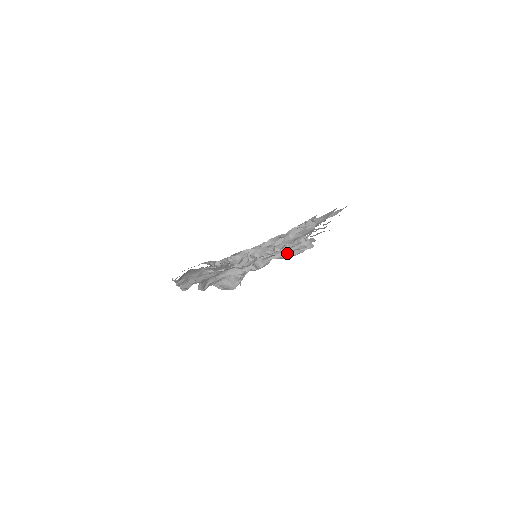
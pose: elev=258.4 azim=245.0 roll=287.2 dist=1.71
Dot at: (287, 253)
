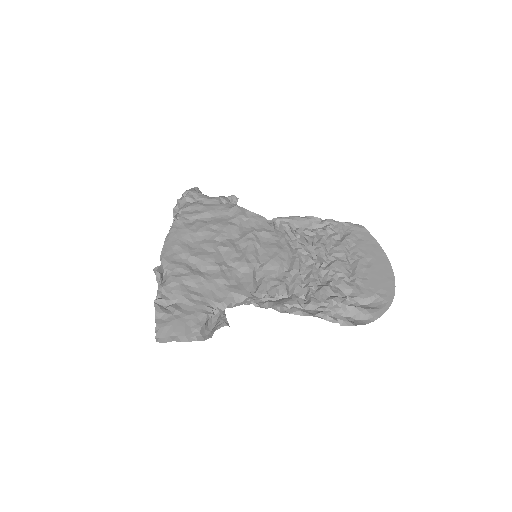
Dot at: occluded
